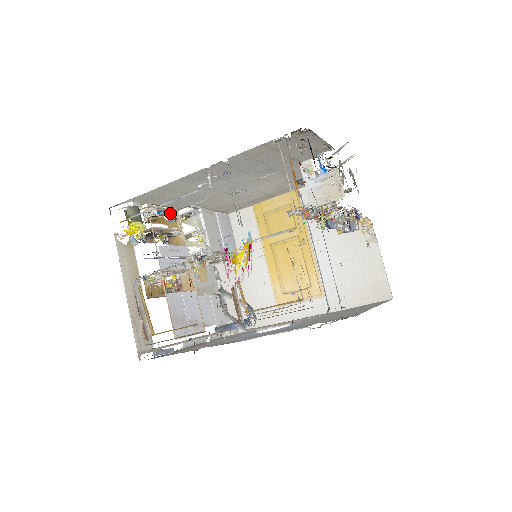
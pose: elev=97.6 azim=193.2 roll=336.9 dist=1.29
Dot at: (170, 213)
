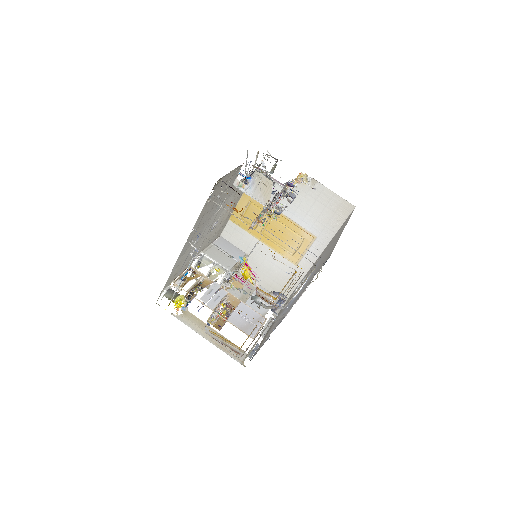
Dot at: occluded
